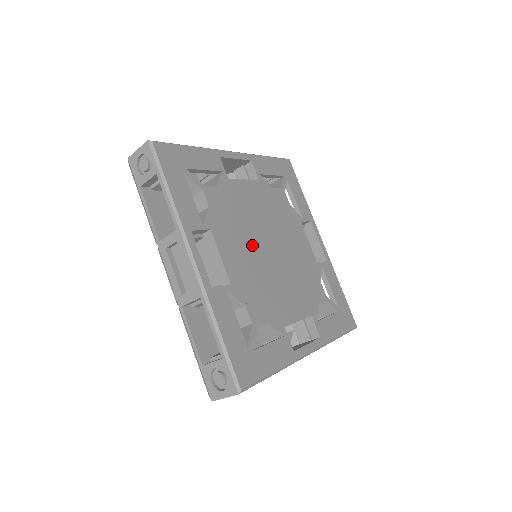
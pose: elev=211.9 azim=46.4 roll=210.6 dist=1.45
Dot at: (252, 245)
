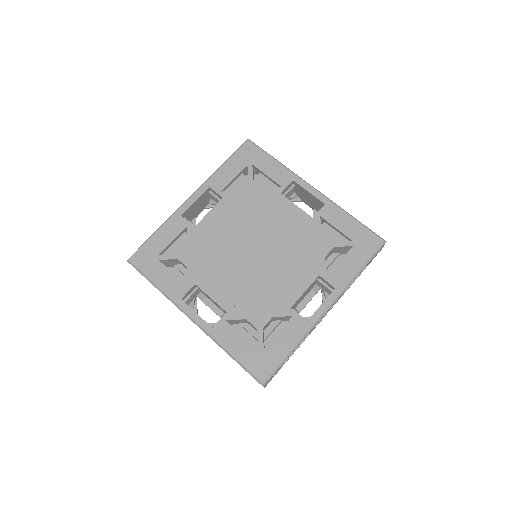
Dot at: (235, 264)
